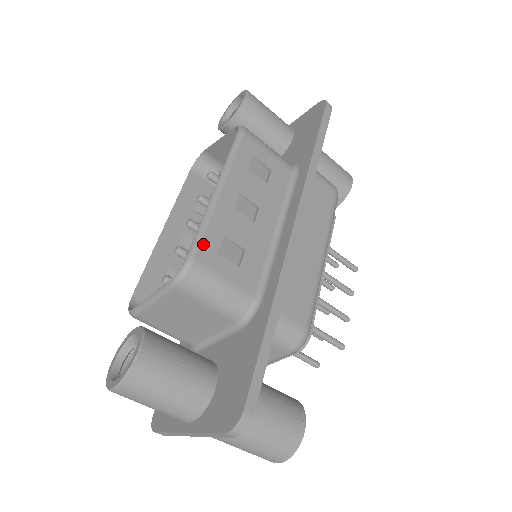
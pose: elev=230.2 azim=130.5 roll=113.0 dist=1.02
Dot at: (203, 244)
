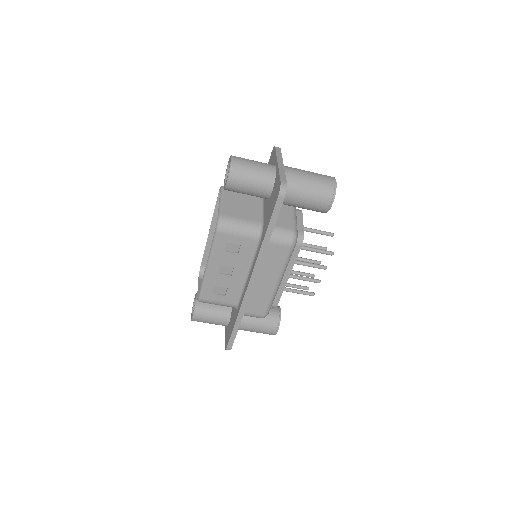
Dot at: (204, 292)
